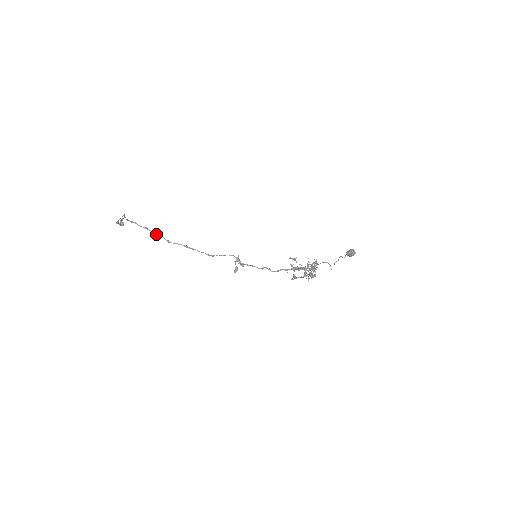
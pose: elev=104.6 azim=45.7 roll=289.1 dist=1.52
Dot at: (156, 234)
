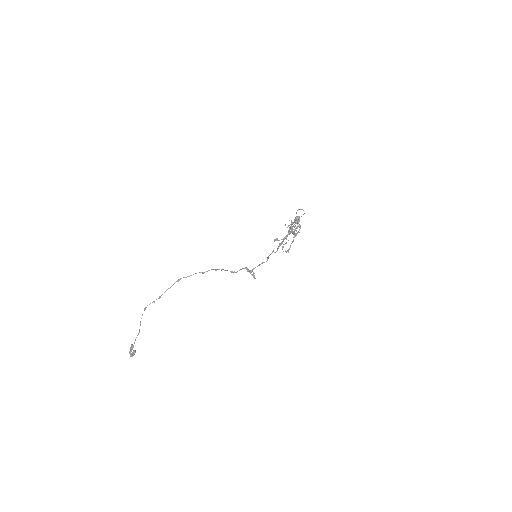
Dot at: (191, 275)
